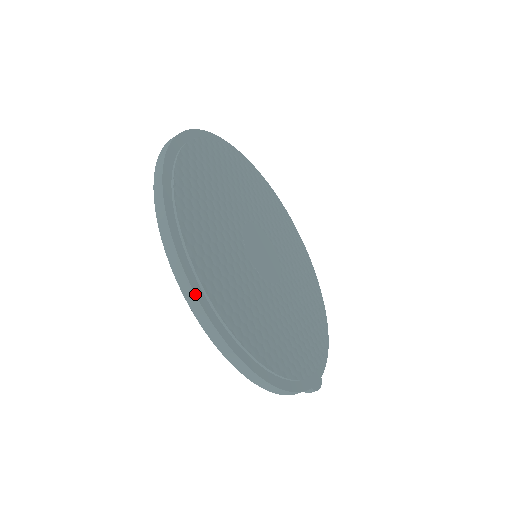
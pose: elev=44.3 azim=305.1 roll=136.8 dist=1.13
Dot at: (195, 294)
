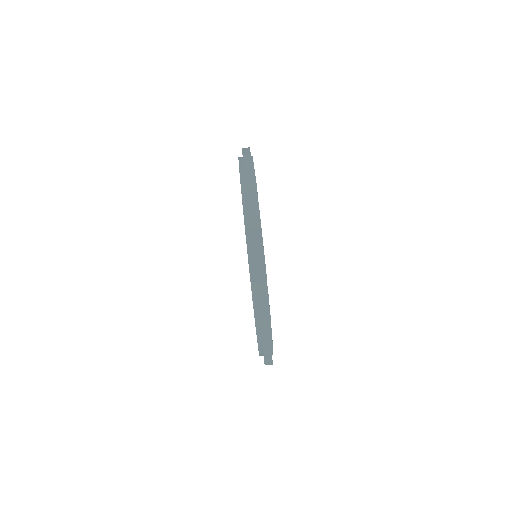
Dot at: (257, 210)
